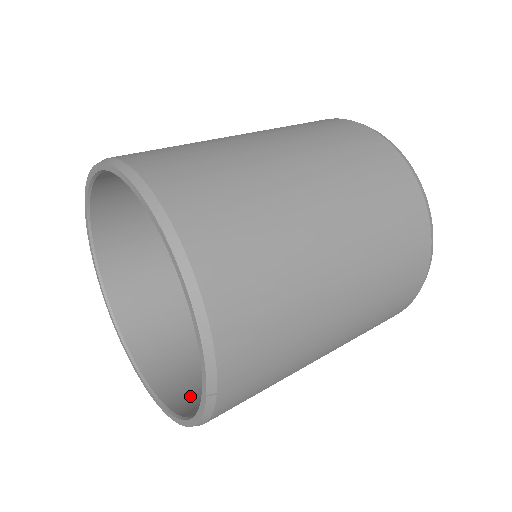
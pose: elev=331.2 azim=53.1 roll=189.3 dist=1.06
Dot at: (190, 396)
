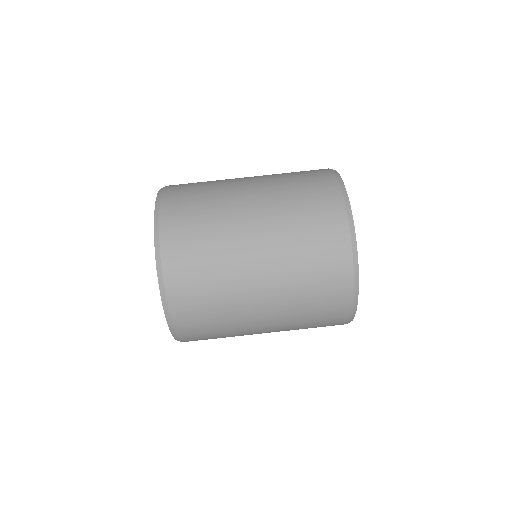
Dot at: occluded
